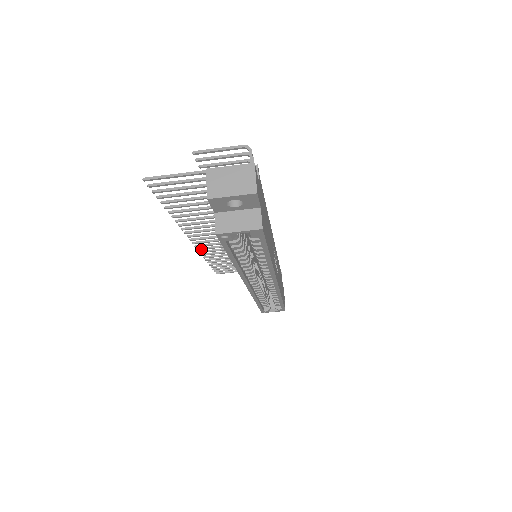
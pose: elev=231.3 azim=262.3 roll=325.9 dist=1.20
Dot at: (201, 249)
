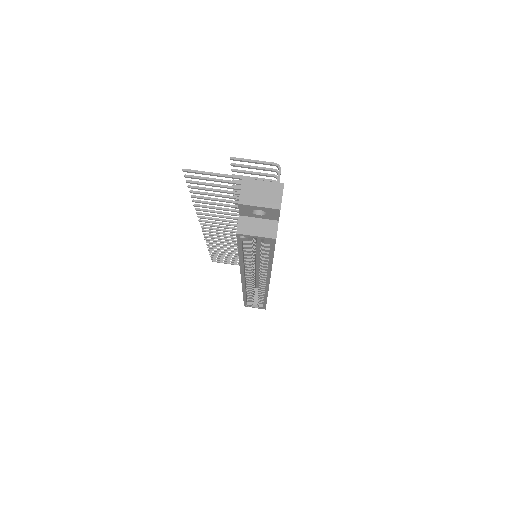
Dot at: (208, 237)
